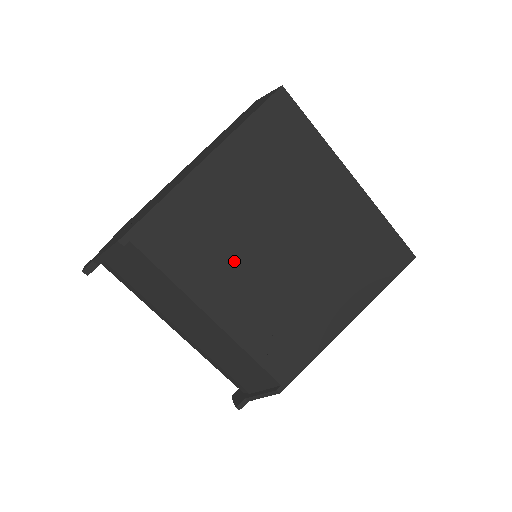
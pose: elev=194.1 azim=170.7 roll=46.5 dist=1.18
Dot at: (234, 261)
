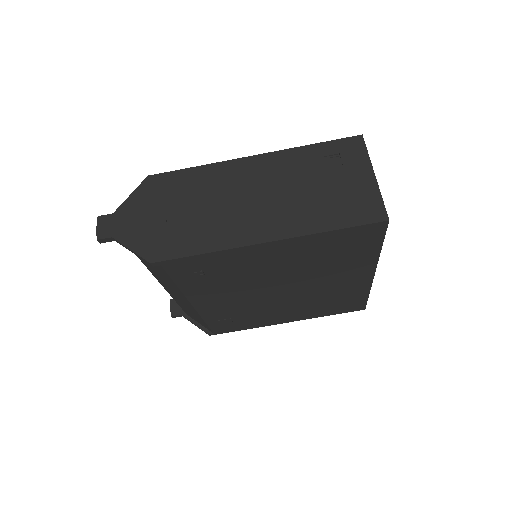
Dot at: (238, 289)
